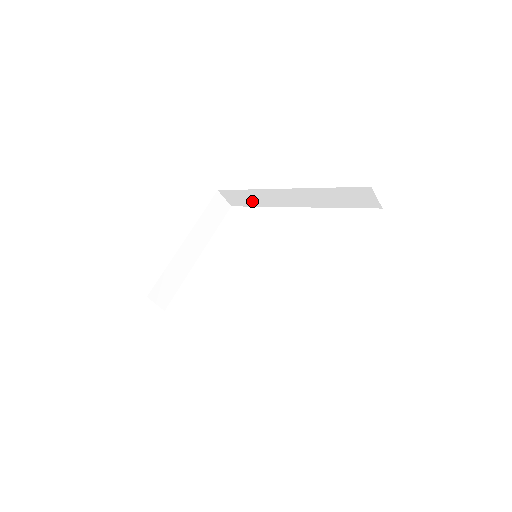
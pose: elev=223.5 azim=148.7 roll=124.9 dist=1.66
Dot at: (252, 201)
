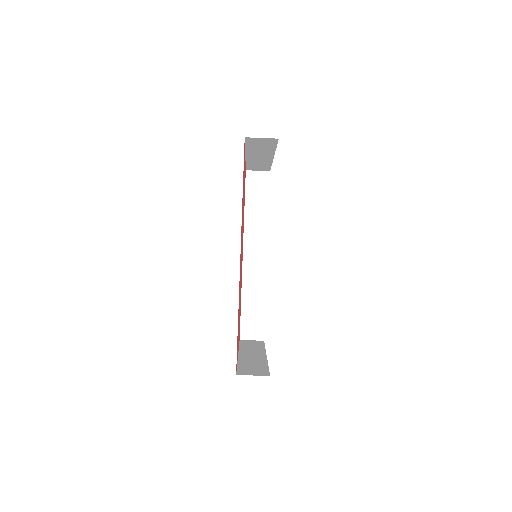
Dot at: (257, 305)
